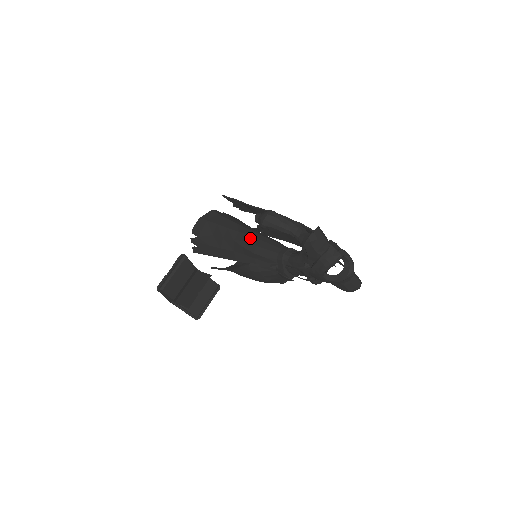
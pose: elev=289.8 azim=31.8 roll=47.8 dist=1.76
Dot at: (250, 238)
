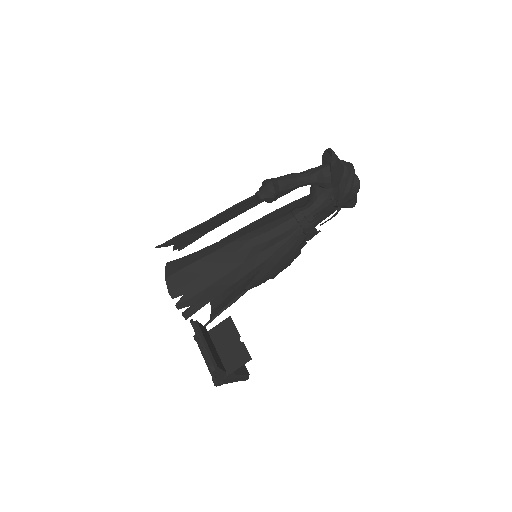
Dot at: (251, 234)
